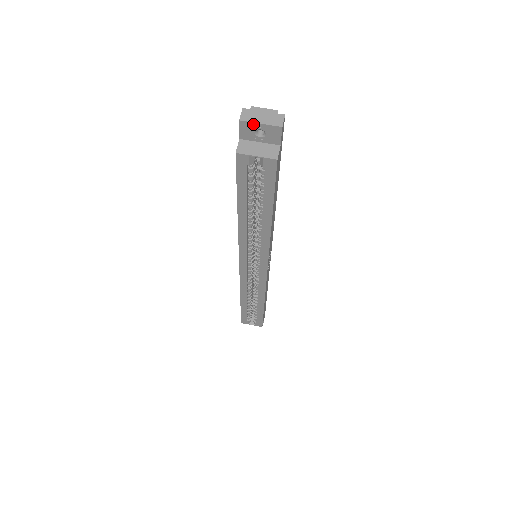
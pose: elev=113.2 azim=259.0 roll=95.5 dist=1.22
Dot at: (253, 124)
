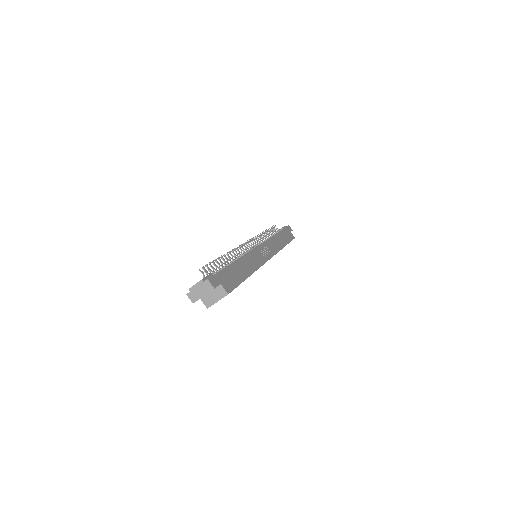
Dot at: (200, 298)
